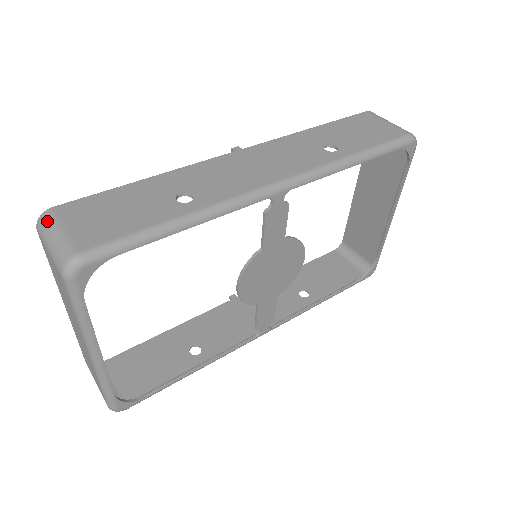
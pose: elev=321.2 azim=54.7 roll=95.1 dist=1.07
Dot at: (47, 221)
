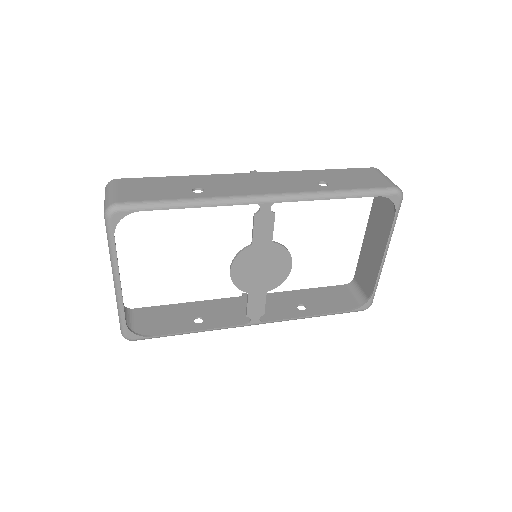
Dot at: (110, 185)
